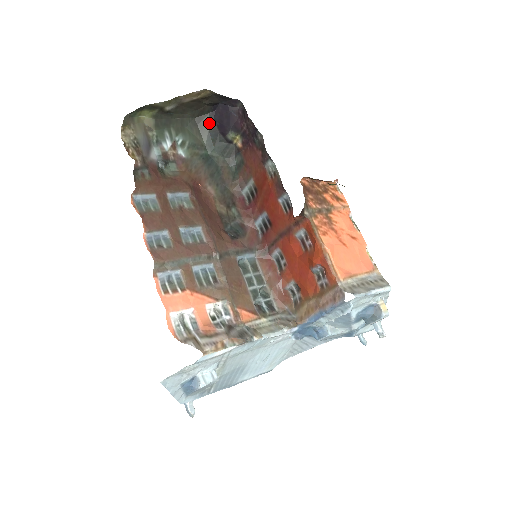
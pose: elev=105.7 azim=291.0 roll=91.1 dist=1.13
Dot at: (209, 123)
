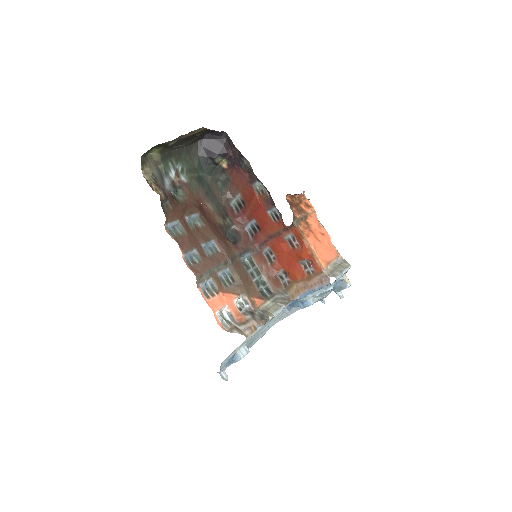
Dot at: (198, 150)
